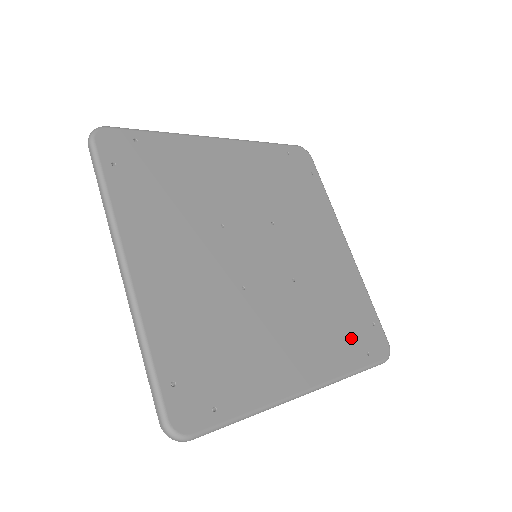
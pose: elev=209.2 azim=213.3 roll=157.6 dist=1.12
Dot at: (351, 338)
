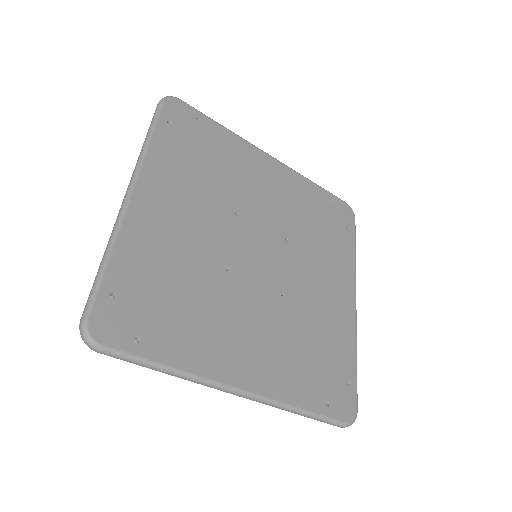
Dot at: (316, 378)
